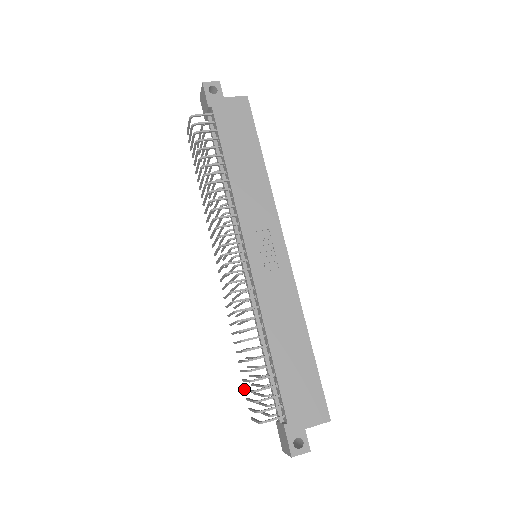
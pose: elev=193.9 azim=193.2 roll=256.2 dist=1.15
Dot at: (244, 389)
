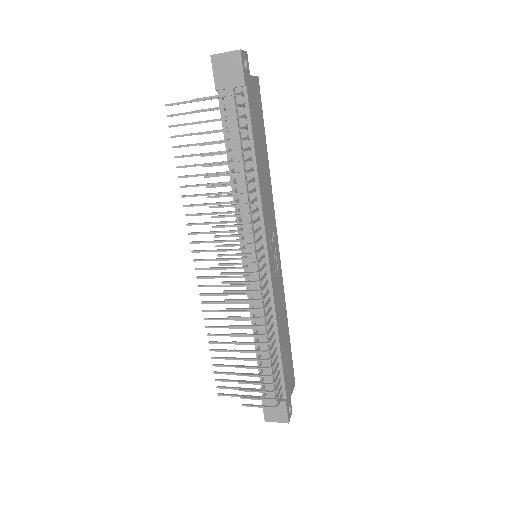
Dot at: (240, 382)
